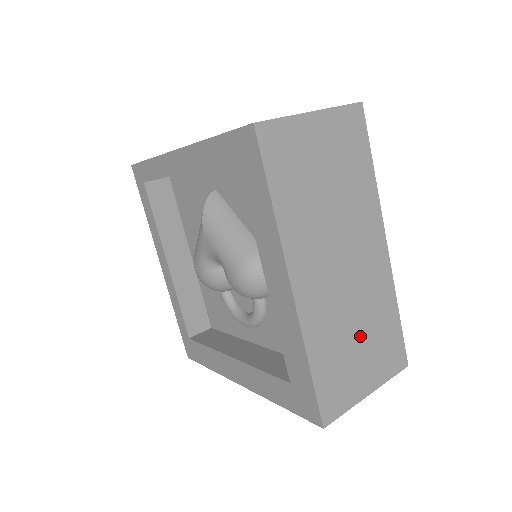
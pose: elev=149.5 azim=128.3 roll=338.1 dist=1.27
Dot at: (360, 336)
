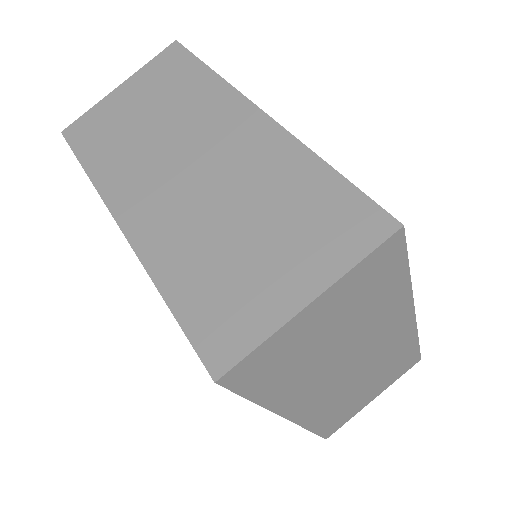
Dot at: (368, 384)
